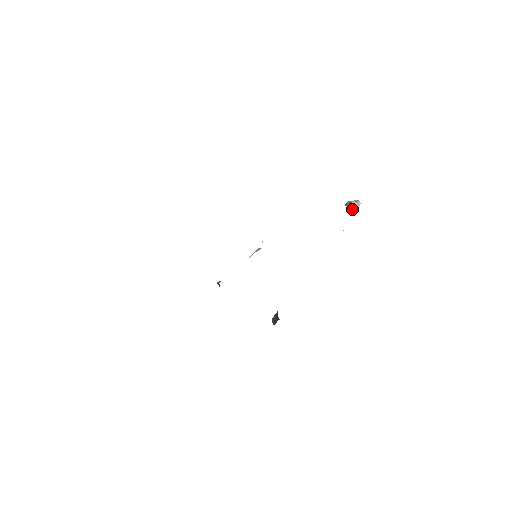
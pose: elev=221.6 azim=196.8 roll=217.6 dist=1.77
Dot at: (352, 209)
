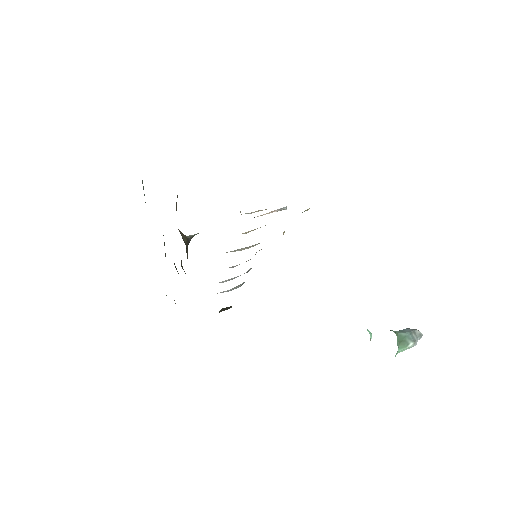
Dot at: (400, 351)
